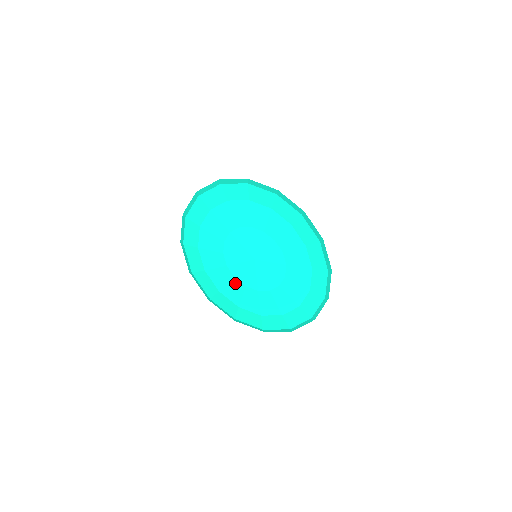
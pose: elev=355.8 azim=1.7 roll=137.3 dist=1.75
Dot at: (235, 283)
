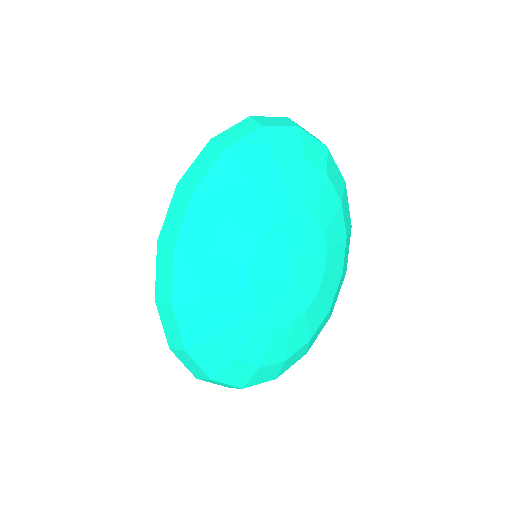
Dot at: (241, 270)
